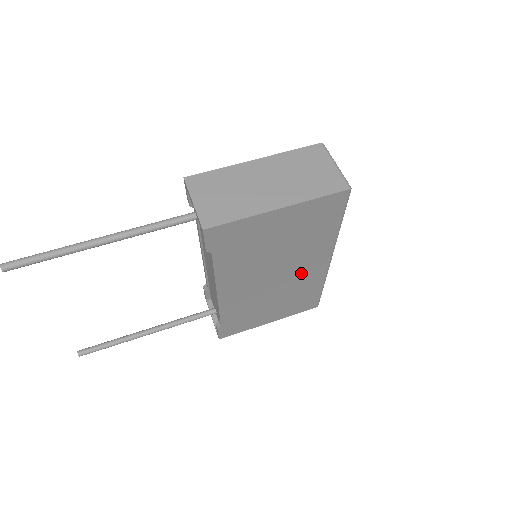
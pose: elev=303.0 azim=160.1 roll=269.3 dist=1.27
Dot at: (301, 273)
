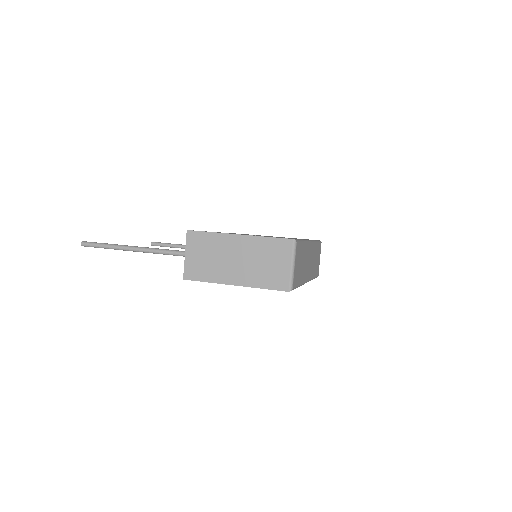
Dot at: occluded
